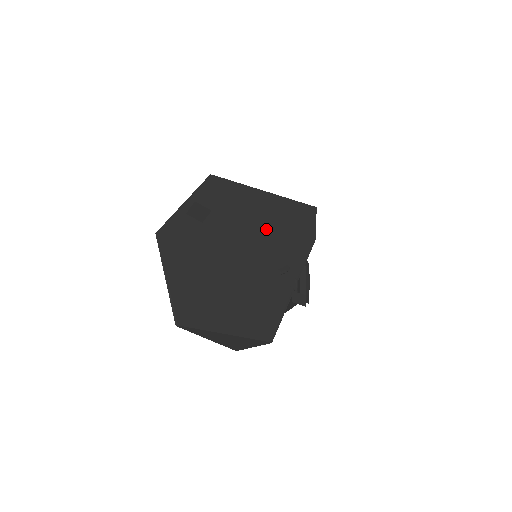
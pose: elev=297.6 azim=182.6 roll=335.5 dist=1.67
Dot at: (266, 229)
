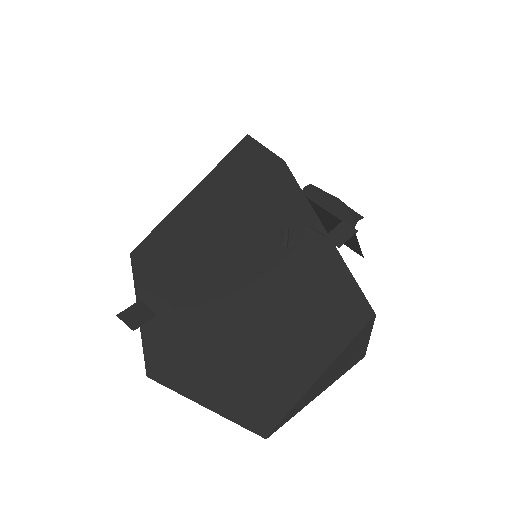
Dot at: (230, 222)
